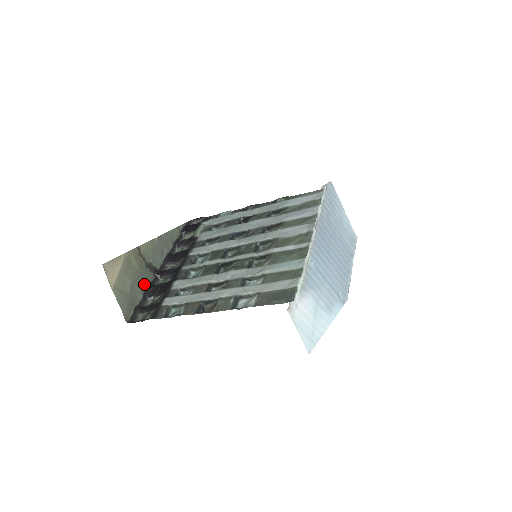
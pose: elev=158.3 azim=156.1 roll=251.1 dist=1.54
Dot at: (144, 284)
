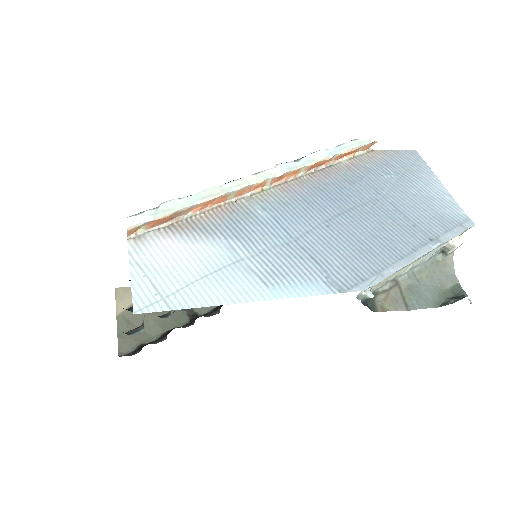
Dot at: (169, 325)
